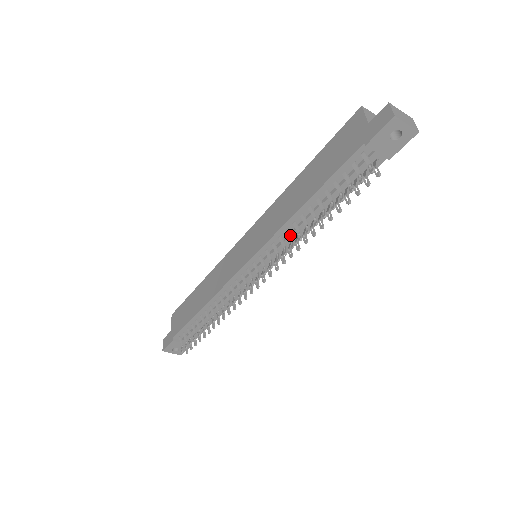
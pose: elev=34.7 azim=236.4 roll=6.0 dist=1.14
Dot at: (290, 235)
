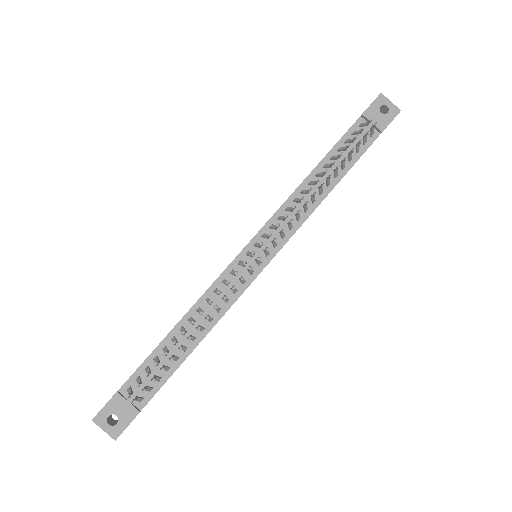
Dot at: (298, 199)
